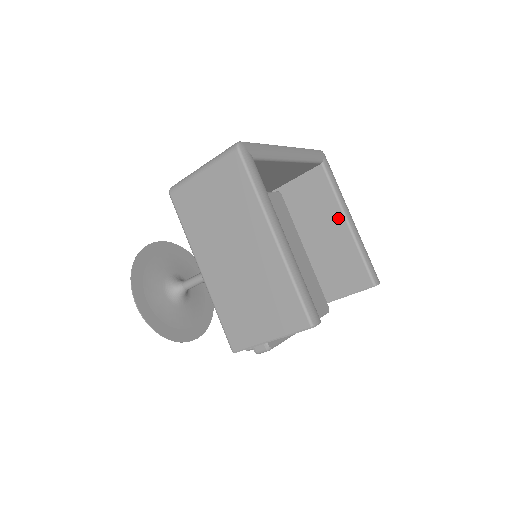
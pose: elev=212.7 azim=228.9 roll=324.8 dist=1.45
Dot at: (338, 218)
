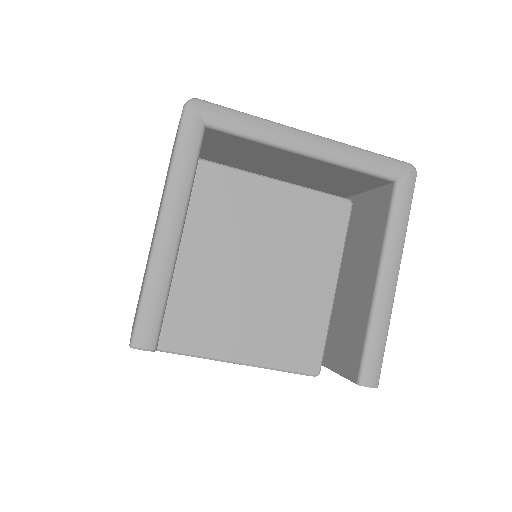
Dot at: (373, 267)
